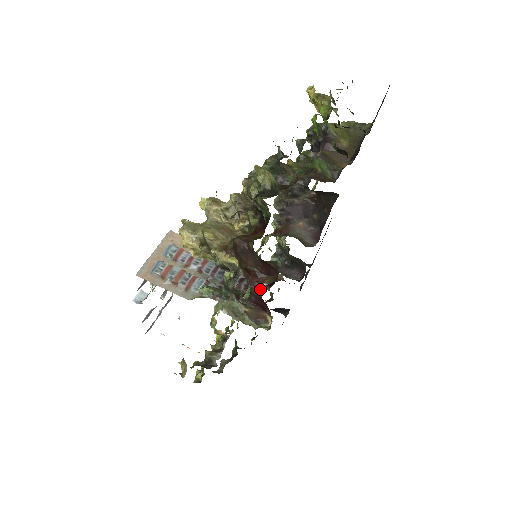
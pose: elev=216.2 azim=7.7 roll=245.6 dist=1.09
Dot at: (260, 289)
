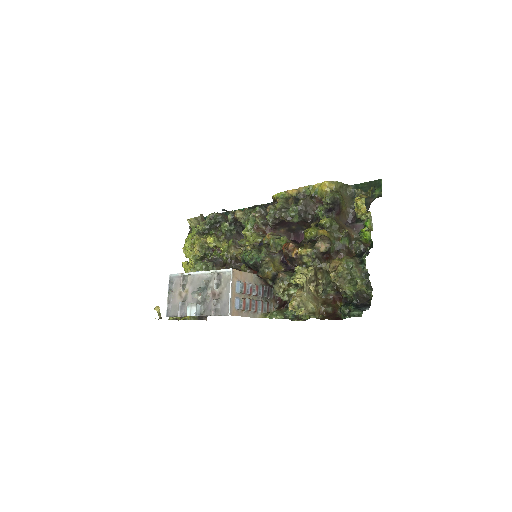
Dot at: (241, 265)
